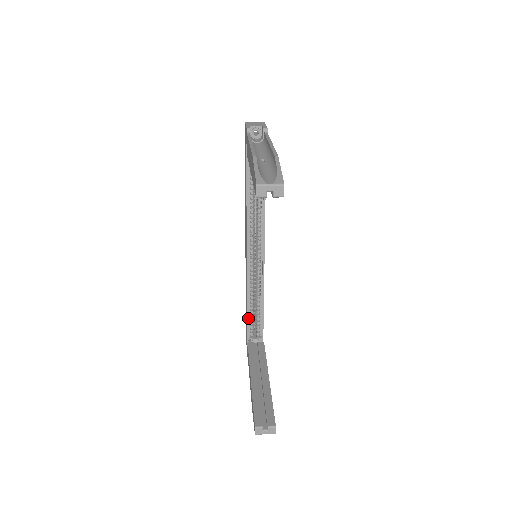
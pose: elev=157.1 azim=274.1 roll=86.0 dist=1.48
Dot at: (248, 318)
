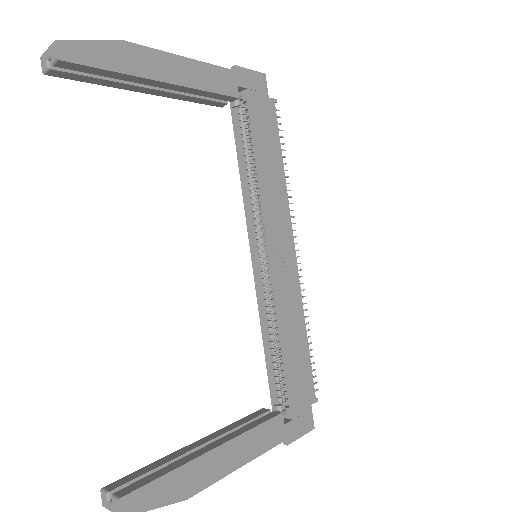
Dot at: (268, 367)
